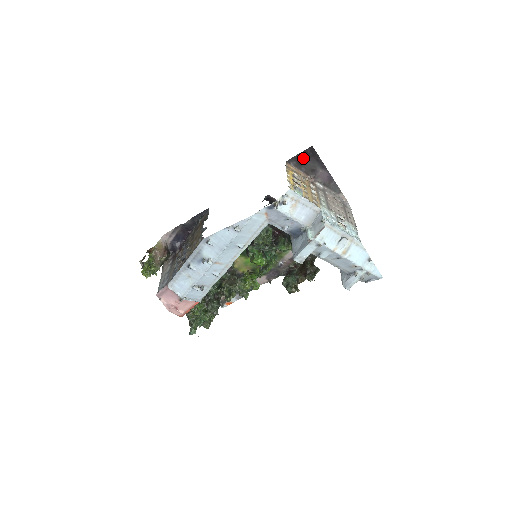
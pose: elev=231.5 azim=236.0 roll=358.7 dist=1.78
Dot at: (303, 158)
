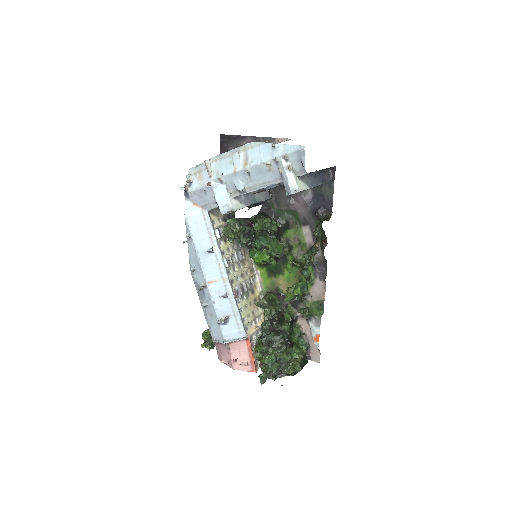
Dot at: (226, 149)
